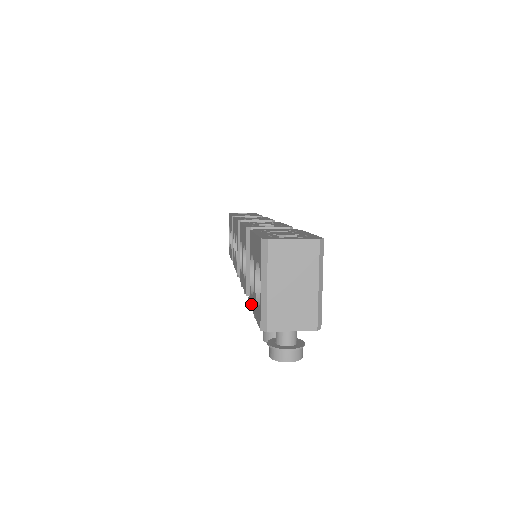
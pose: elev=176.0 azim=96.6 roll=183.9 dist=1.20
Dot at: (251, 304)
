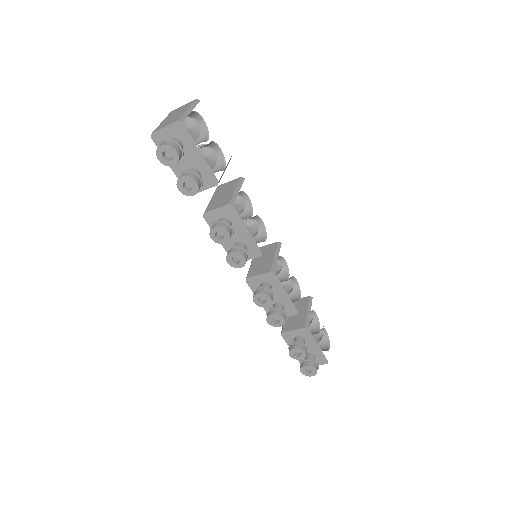
Dot at: occluded
